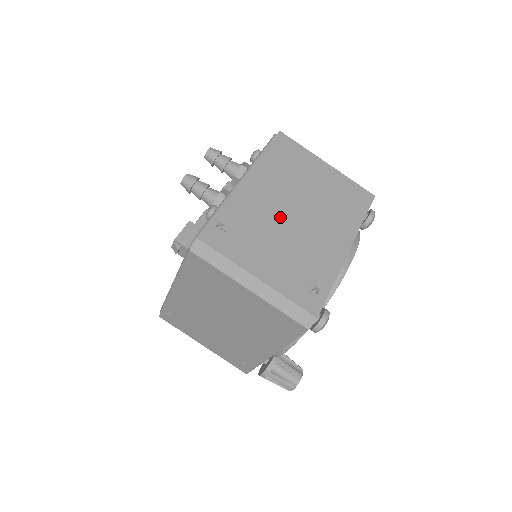
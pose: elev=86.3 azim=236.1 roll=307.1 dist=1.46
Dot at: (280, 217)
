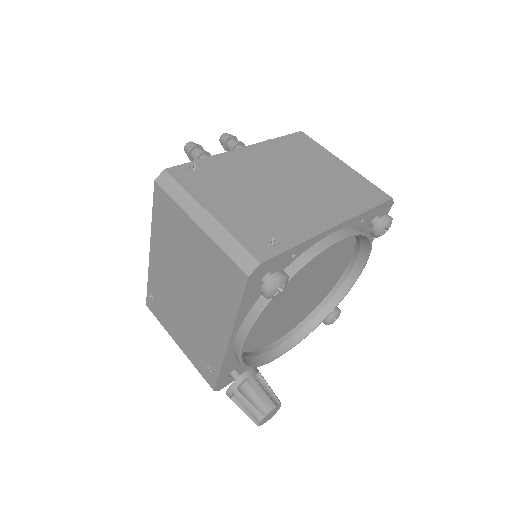
Dot at: (264, 181)
